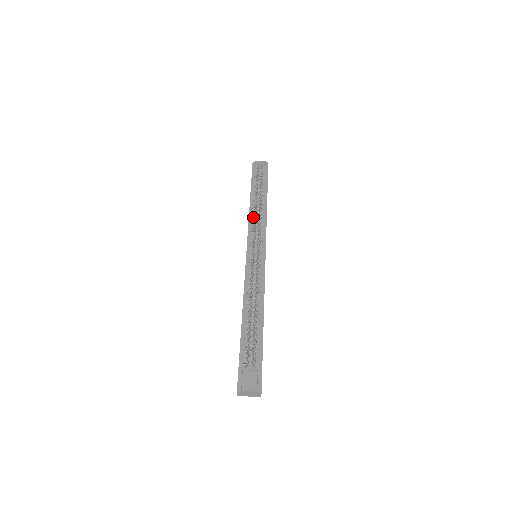
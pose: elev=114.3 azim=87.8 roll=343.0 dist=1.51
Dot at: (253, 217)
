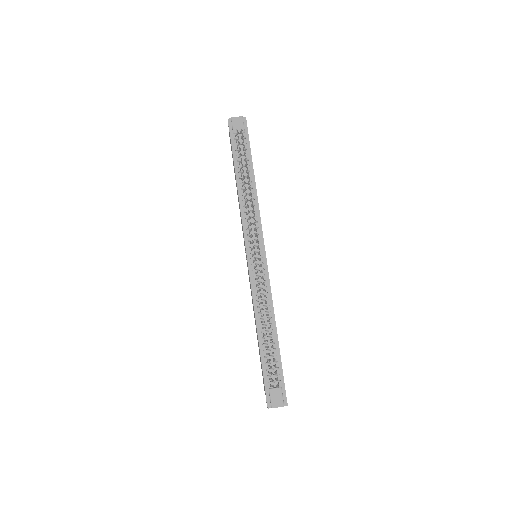
Dot at: (244, 207)
